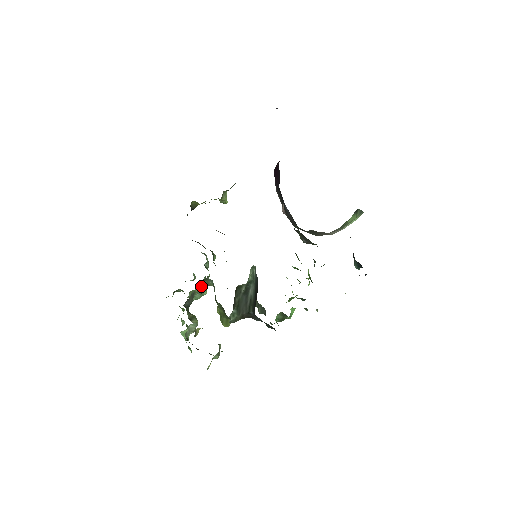
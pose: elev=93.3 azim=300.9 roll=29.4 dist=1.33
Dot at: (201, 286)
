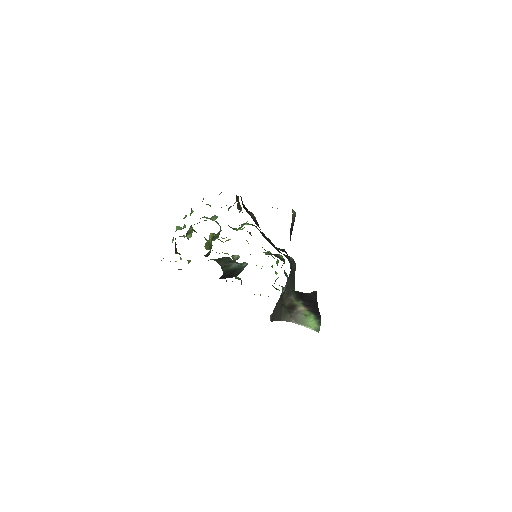
Dot at: (215, 217)
